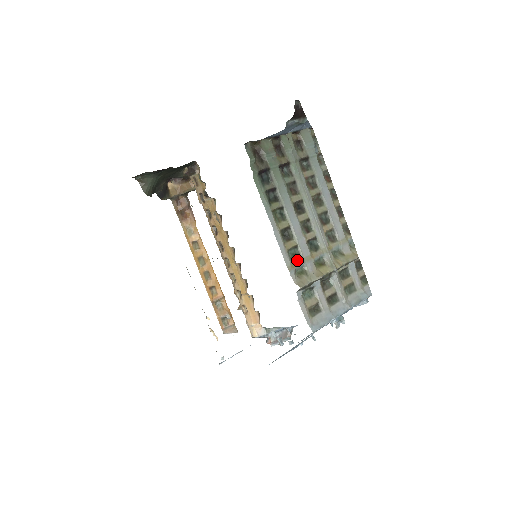
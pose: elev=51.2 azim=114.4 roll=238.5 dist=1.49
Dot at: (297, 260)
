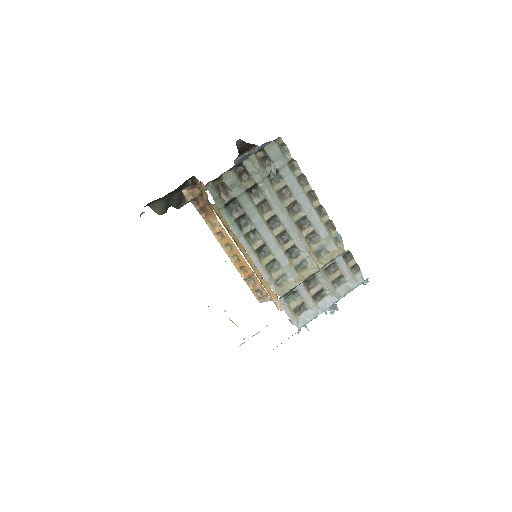
Dot at: (276, 271)
